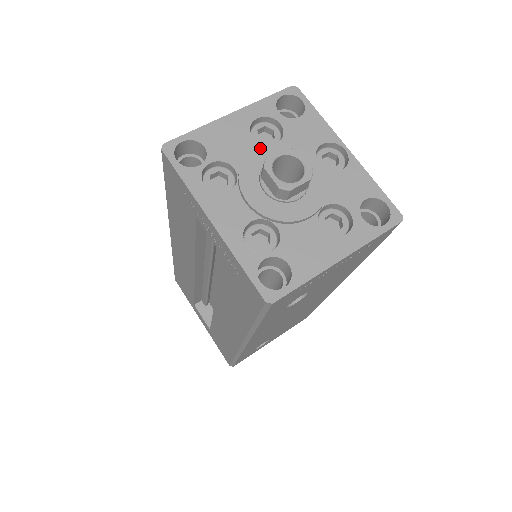
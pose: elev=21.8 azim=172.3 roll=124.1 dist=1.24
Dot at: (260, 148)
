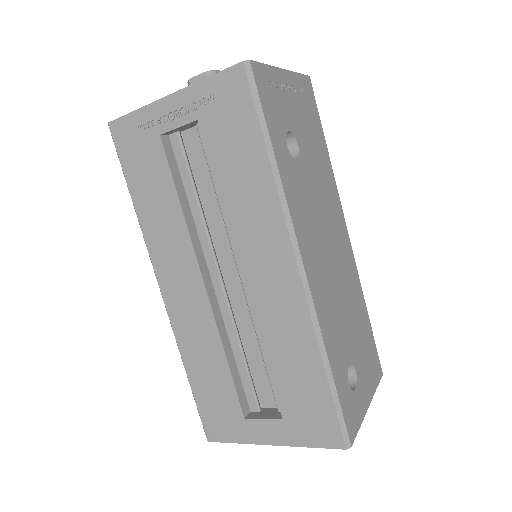
Dot at: occluded
